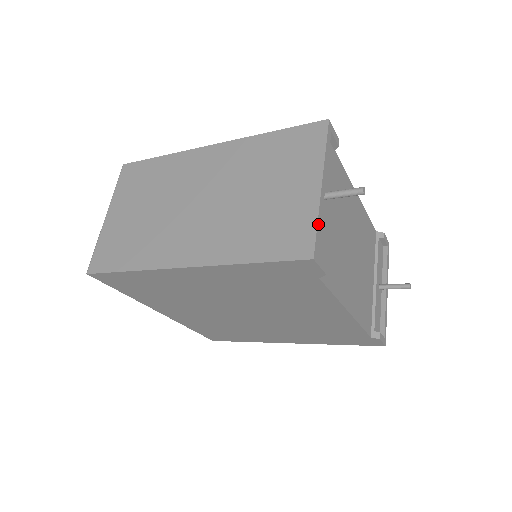
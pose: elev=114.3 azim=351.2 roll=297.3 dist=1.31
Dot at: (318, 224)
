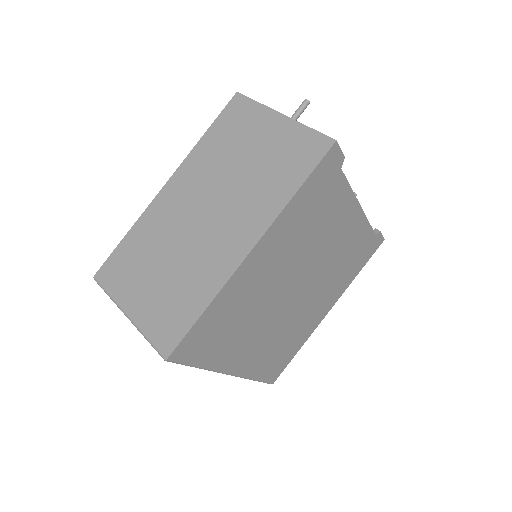
Dot at: (311, 129)
